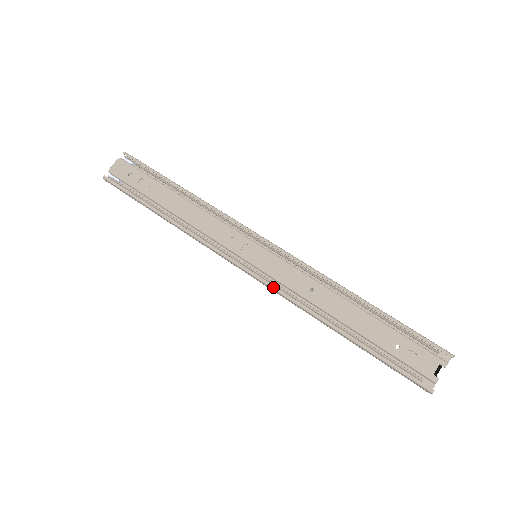
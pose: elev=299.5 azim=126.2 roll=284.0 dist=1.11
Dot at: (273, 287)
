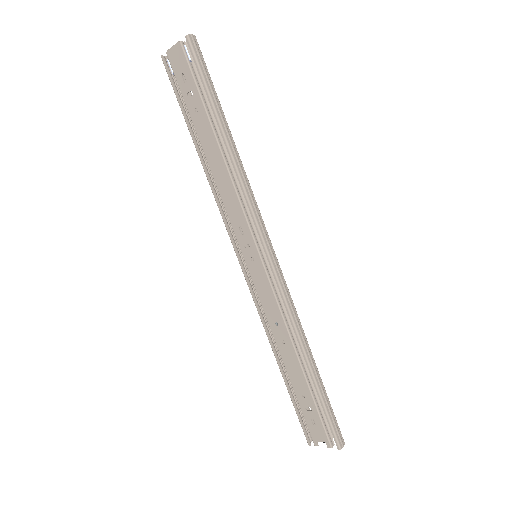
Dot at: (251, 294)
